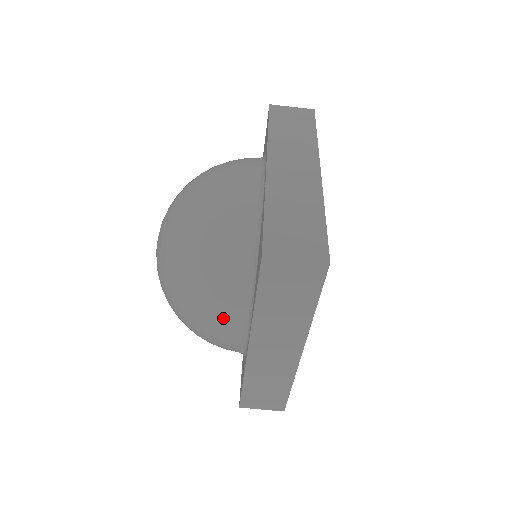
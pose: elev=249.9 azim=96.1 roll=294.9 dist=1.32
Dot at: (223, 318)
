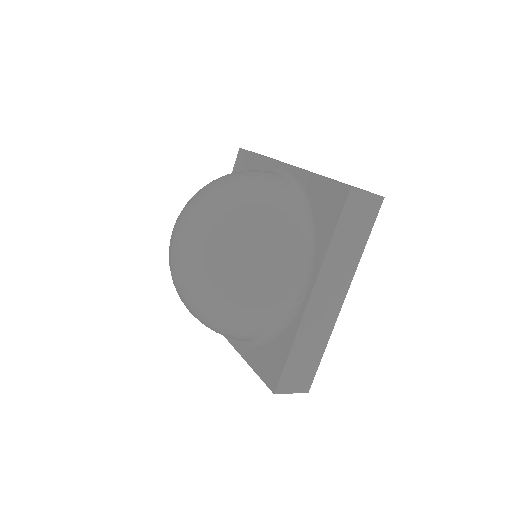
Dot at: occluded
